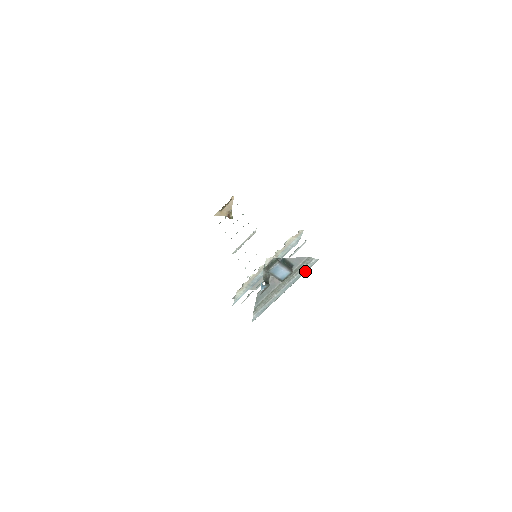
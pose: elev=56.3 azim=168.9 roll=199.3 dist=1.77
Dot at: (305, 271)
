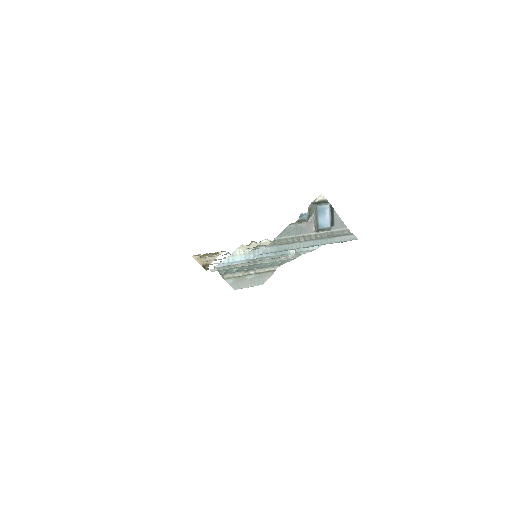
Dot at: (339, 240)
